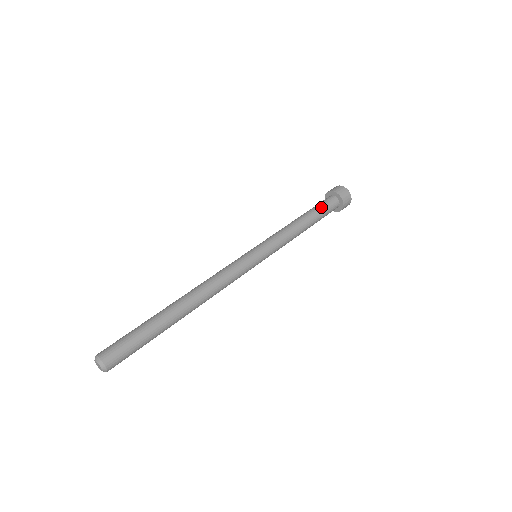
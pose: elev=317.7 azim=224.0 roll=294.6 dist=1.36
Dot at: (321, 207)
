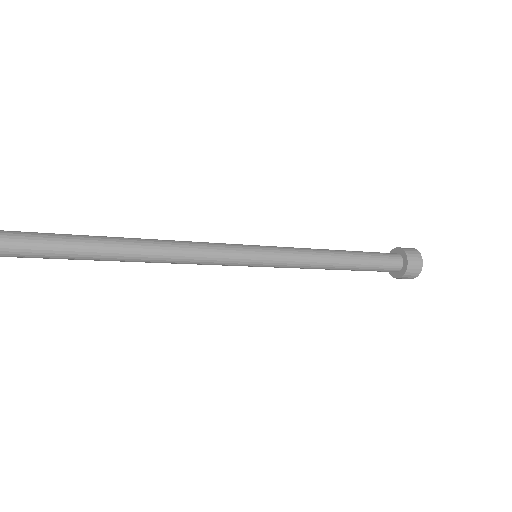
Dot at: (373, 253)
